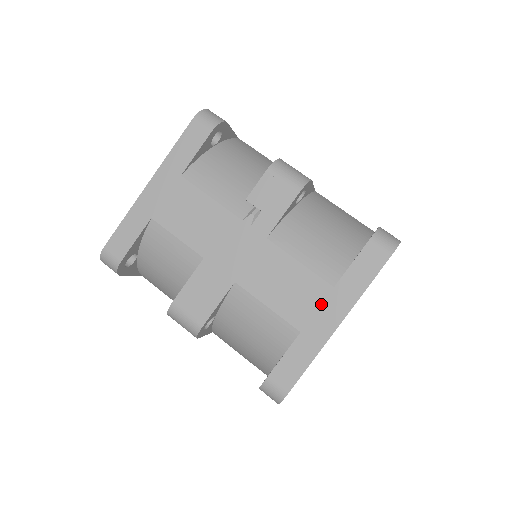
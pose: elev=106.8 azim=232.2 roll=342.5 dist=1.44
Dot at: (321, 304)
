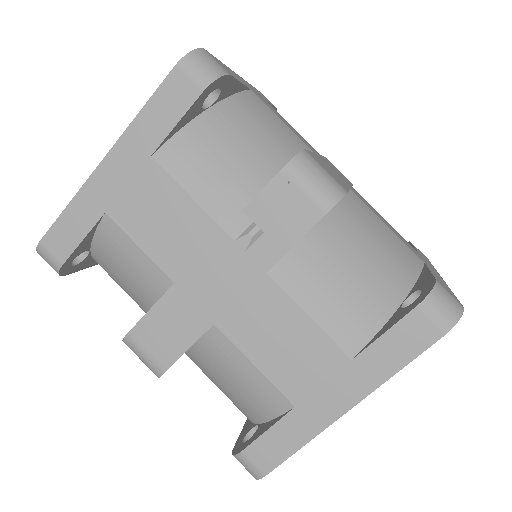
Dot at: (329, 378)
